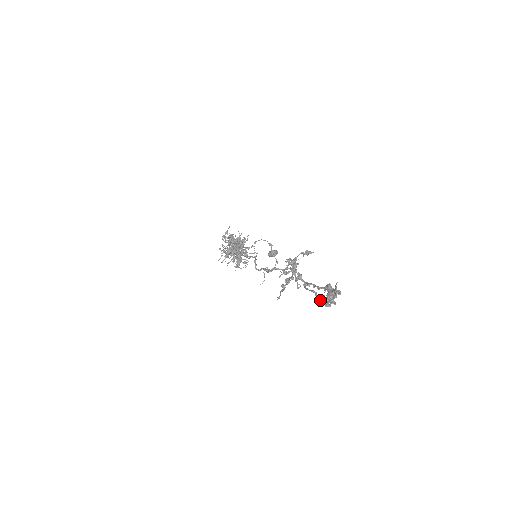
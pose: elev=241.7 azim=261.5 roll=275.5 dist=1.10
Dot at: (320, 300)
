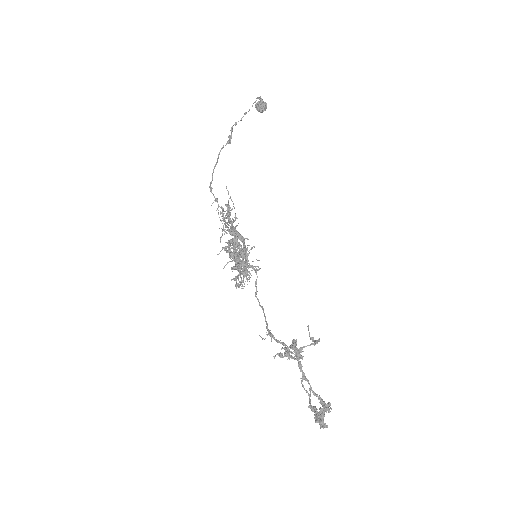
Dot at: occluded
